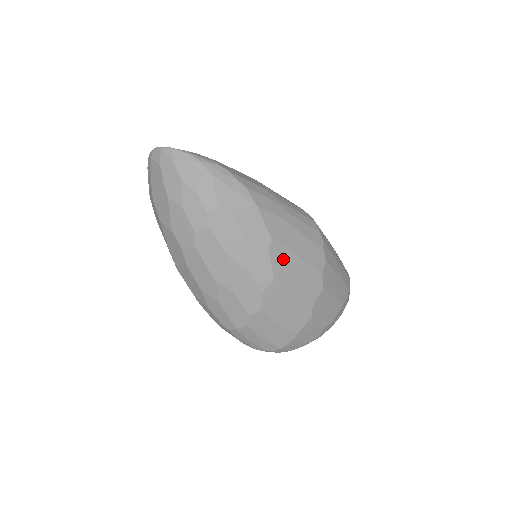
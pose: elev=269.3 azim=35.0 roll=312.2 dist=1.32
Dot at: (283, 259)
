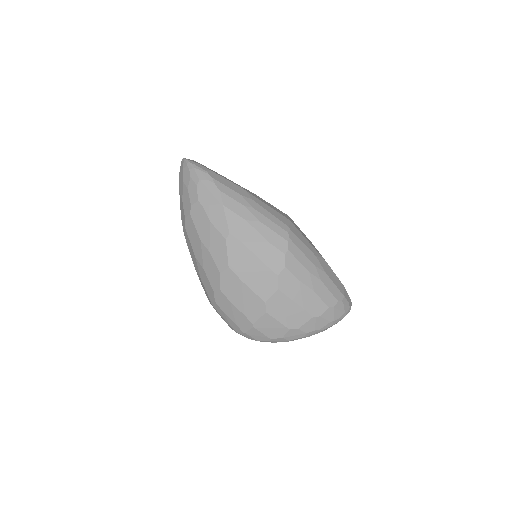
Dot at: (239, 252)
